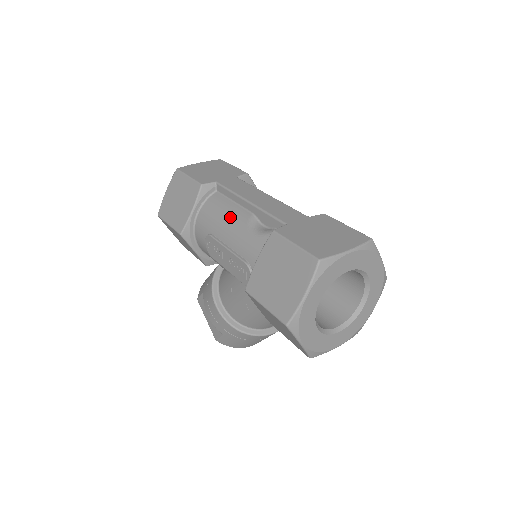
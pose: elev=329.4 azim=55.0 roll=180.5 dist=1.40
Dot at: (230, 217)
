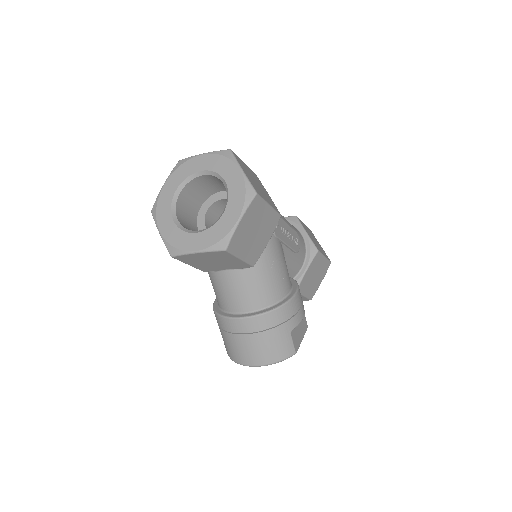
Dot at: occluded
